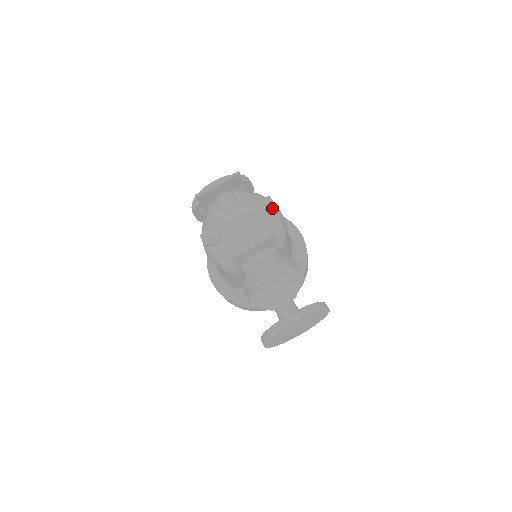
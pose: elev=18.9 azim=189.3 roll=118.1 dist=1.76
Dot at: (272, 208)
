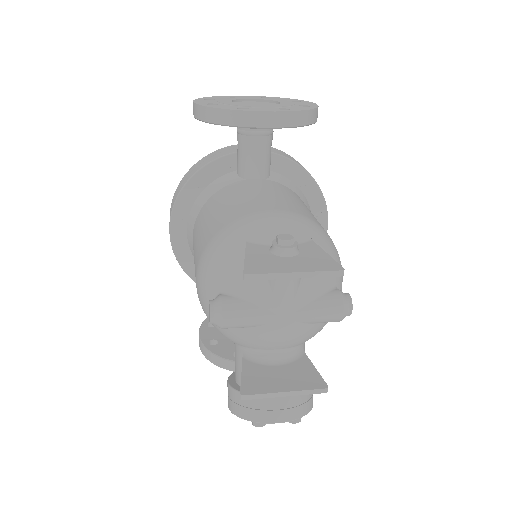
Dot at: occluded
